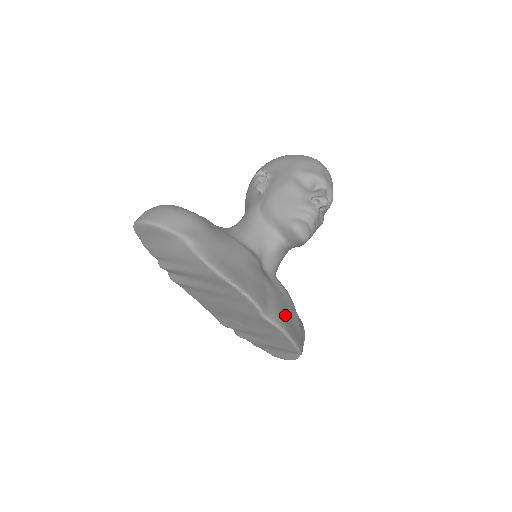
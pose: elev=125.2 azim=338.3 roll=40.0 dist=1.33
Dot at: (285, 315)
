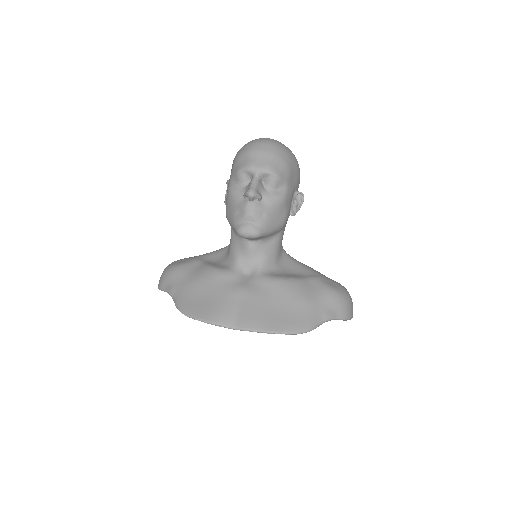
Dot at: (263, 312)
